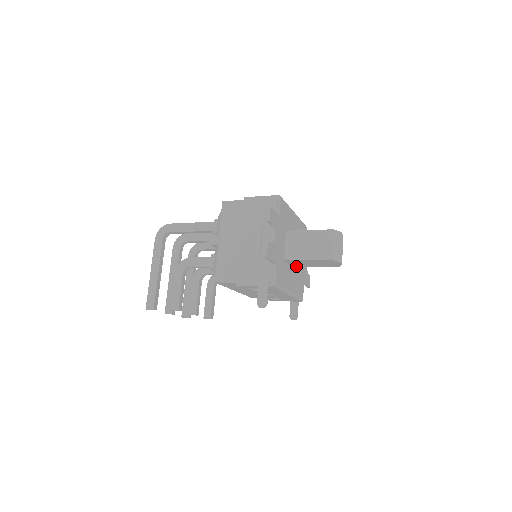
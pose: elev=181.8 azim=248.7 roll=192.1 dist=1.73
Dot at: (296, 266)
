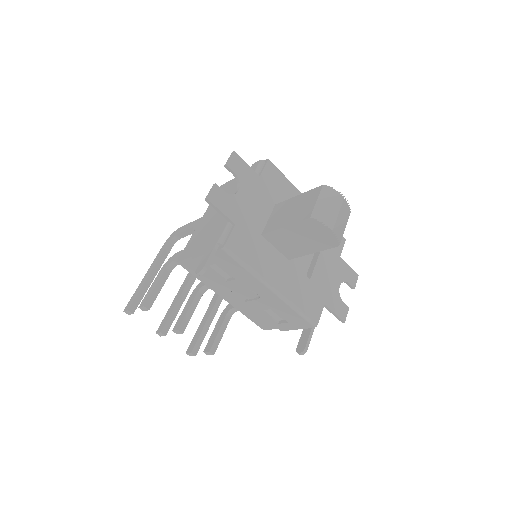
Dot at: (291, 256)
